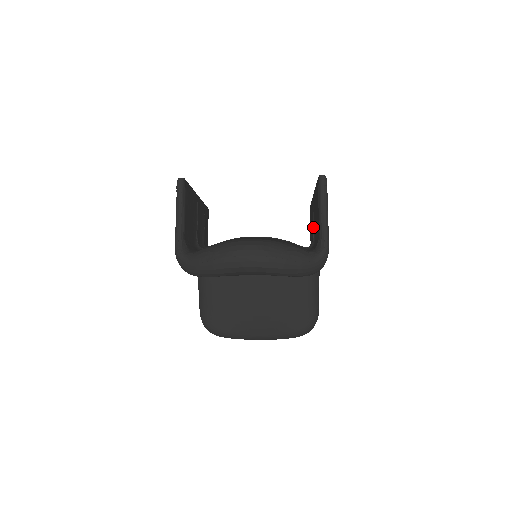
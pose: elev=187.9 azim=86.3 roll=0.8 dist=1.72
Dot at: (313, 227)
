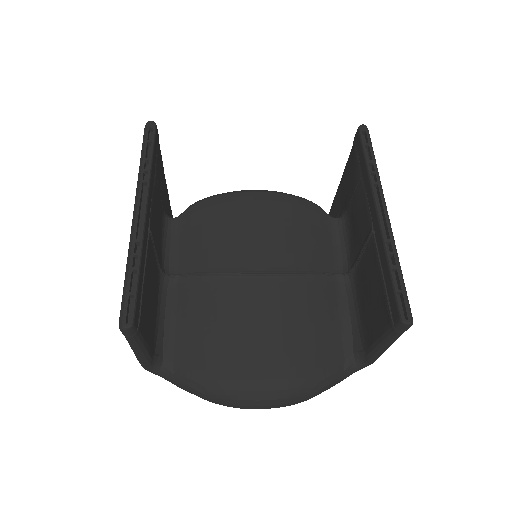
Dot at: (358, 259)
